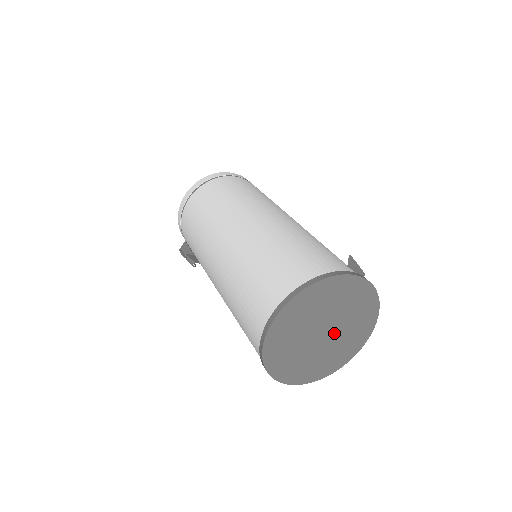
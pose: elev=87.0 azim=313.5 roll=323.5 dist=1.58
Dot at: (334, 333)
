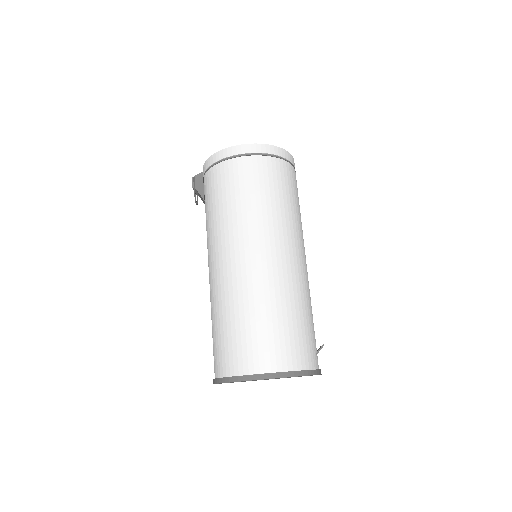
Dot at: occluded
